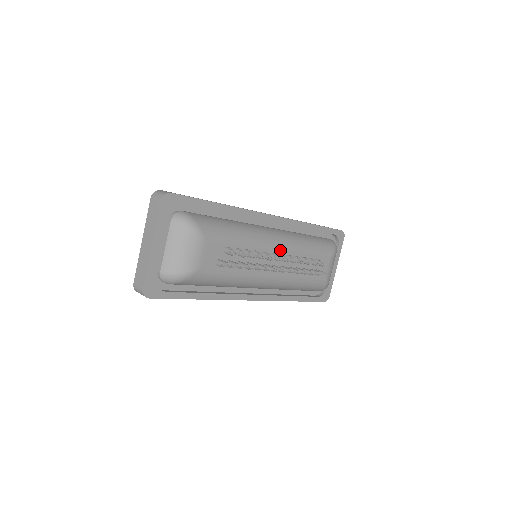
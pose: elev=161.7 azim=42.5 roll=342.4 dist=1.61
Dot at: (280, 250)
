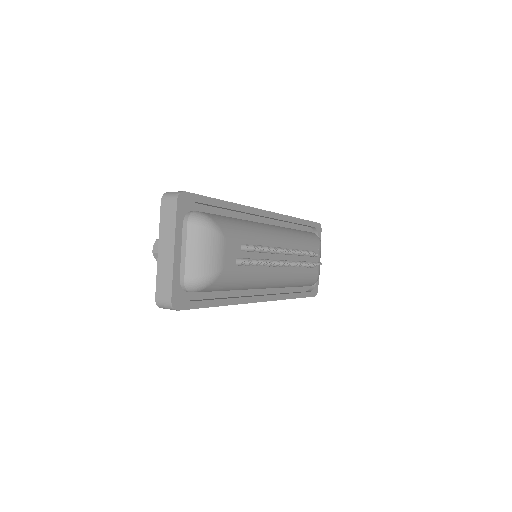
Dot at: (282, 244)
